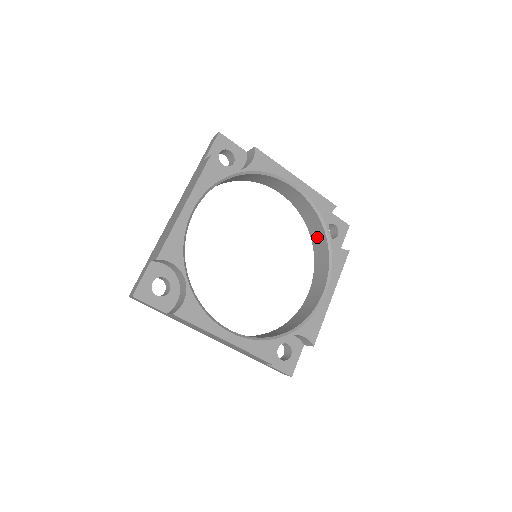
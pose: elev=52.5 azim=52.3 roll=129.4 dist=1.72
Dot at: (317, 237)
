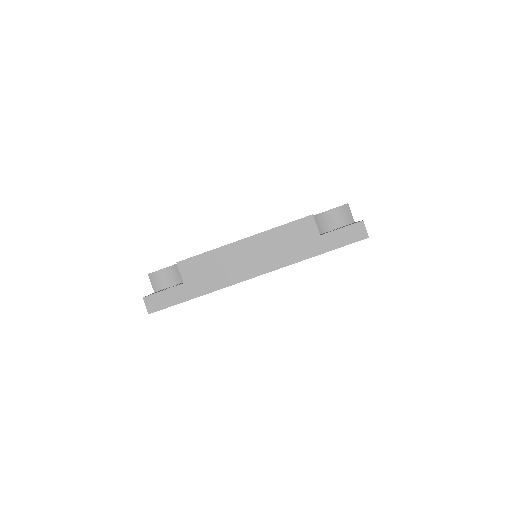
Dot at: occluded
